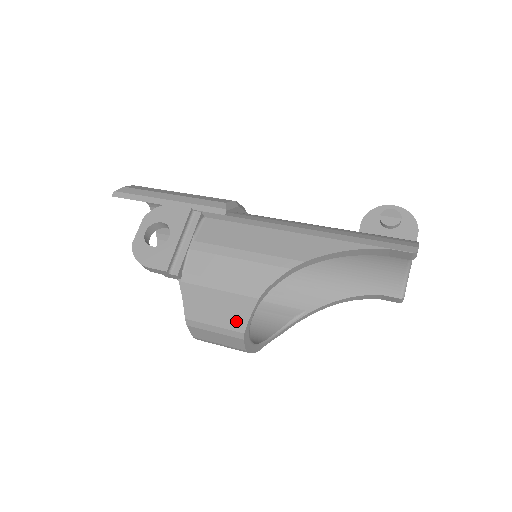
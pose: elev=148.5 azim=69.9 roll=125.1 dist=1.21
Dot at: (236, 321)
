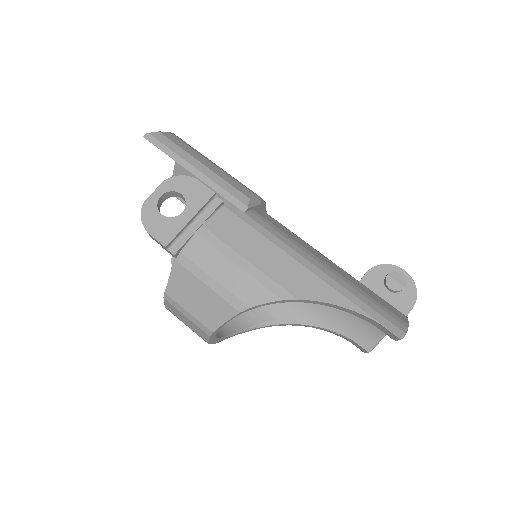
Dot at: (210, 319)
